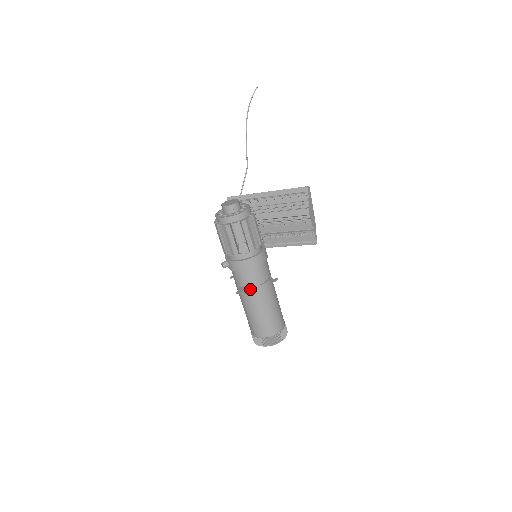
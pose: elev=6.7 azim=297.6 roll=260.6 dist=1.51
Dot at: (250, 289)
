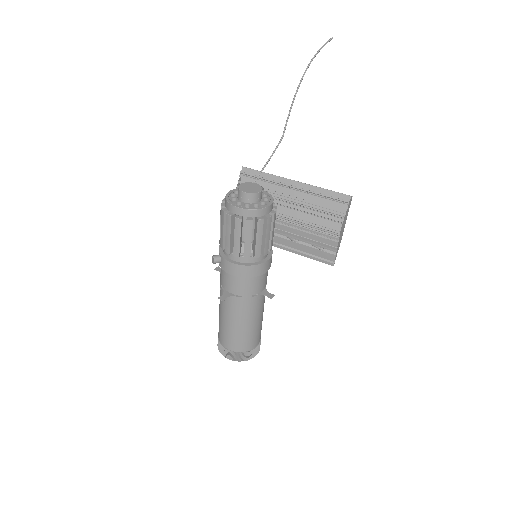
Dot at: (237, 297)
